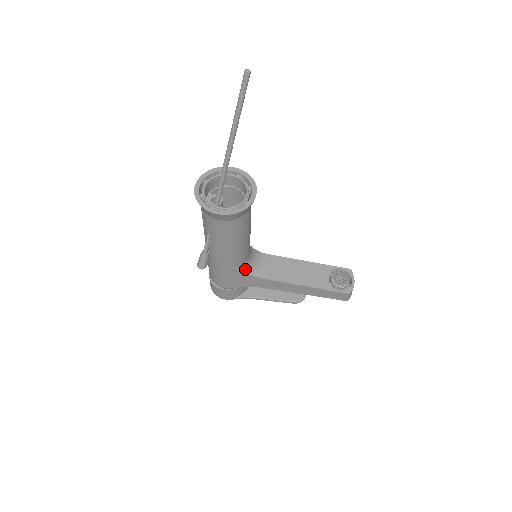
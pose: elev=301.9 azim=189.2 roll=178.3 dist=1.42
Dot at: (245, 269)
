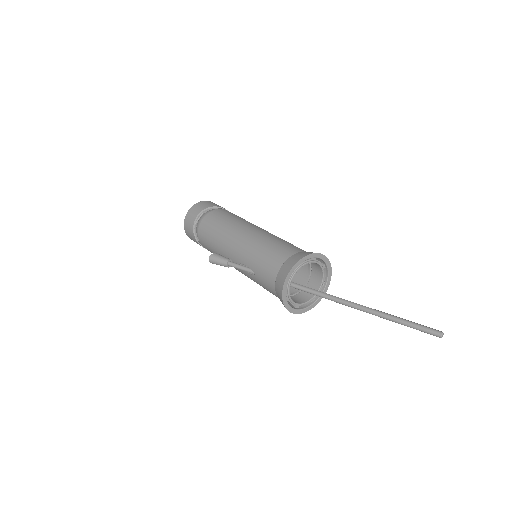
Dot at: occluded
